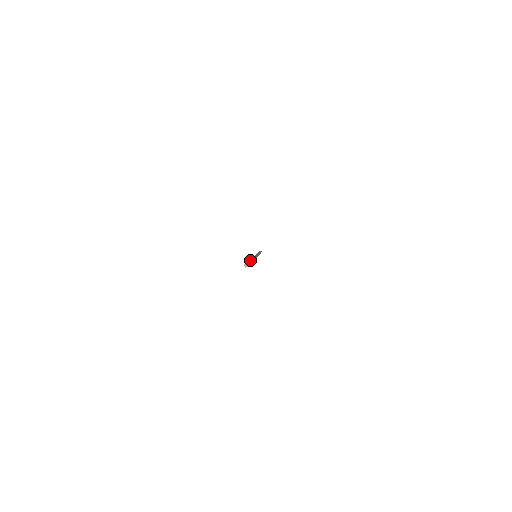
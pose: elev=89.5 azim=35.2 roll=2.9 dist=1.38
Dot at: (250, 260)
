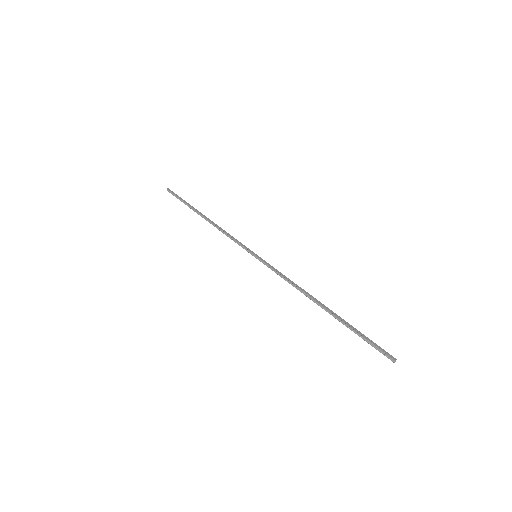
Dot at: (344, 321)
